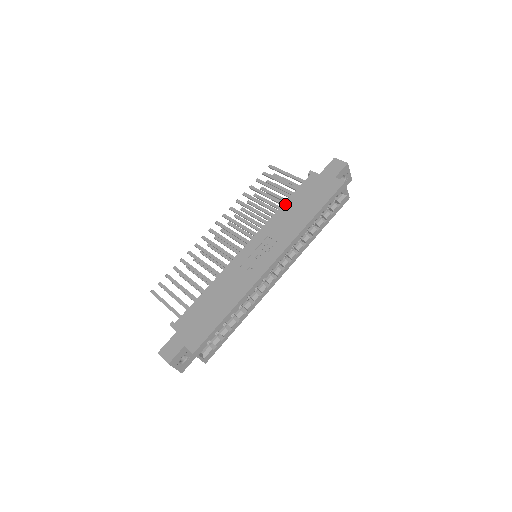
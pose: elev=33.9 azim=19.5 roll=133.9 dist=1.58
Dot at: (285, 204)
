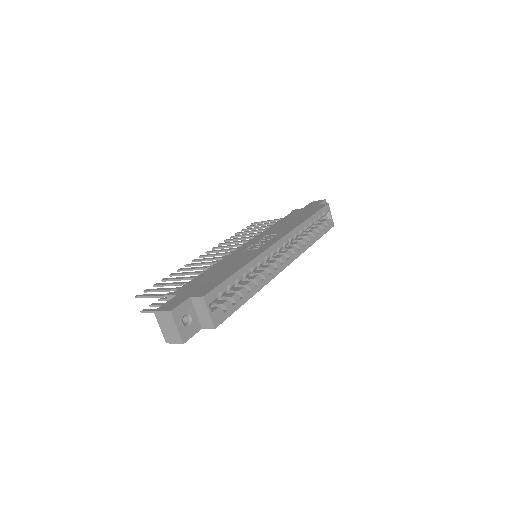
Dot at: (277, 223)
